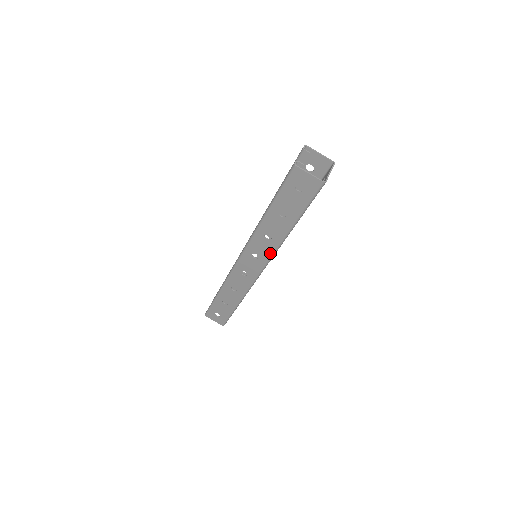
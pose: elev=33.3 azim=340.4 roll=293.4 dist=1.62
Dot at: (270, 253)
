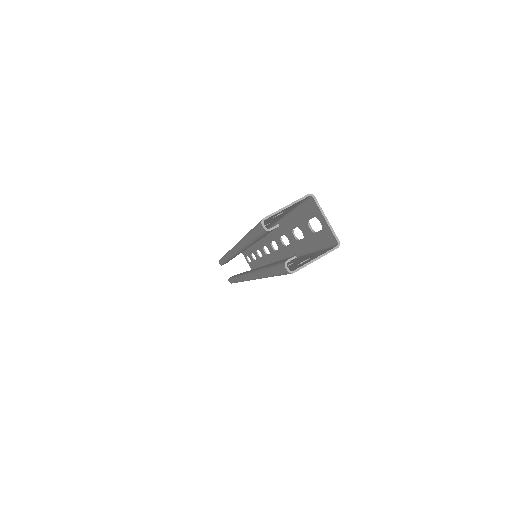
Dot at: occluded
